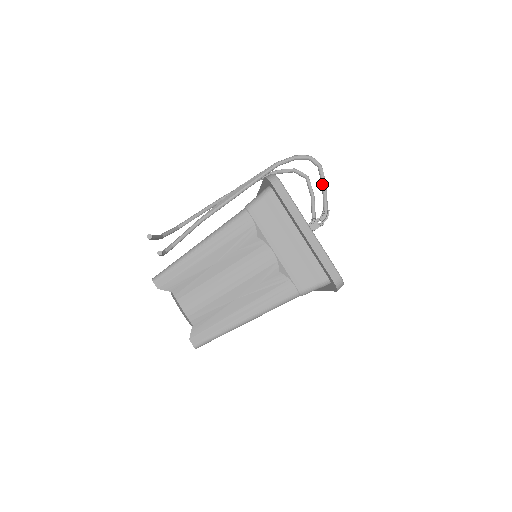
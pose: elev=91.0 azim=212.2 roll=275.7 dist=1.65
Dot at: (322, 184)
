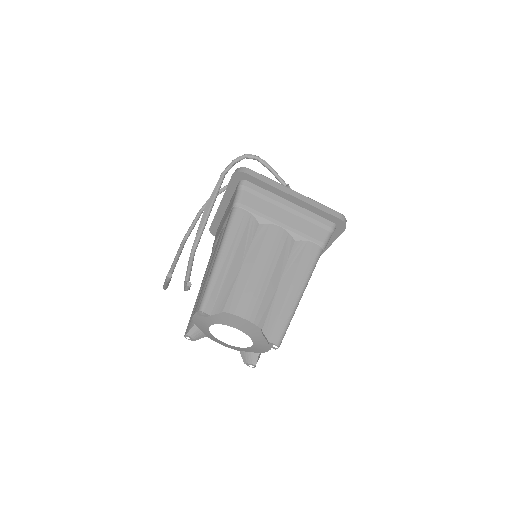
Dot at: (269, 169)
